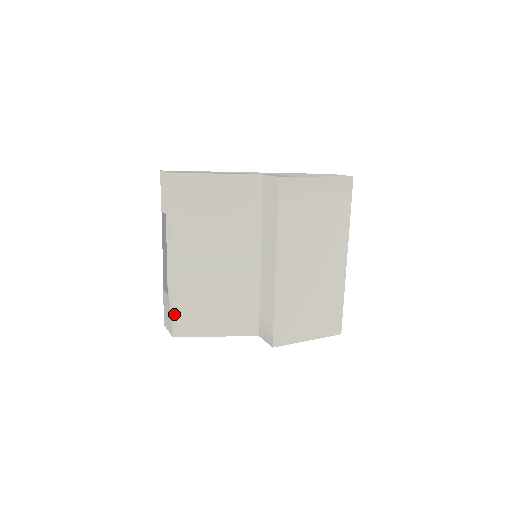
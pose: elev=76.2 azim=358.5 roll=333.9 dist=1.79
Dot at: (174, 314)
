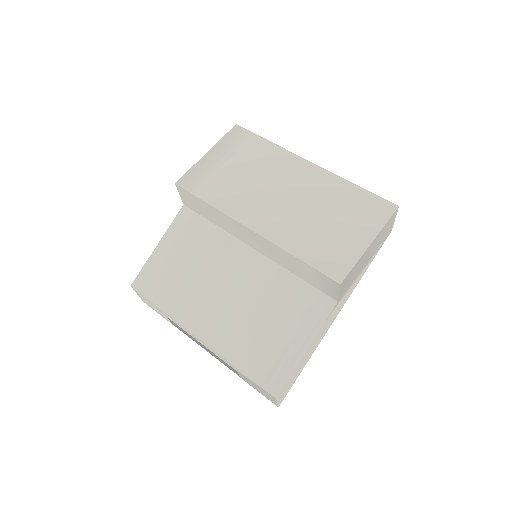
Dot at: (251, 377)
